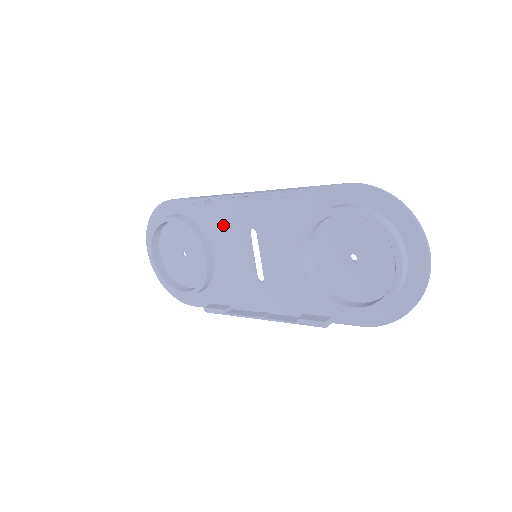
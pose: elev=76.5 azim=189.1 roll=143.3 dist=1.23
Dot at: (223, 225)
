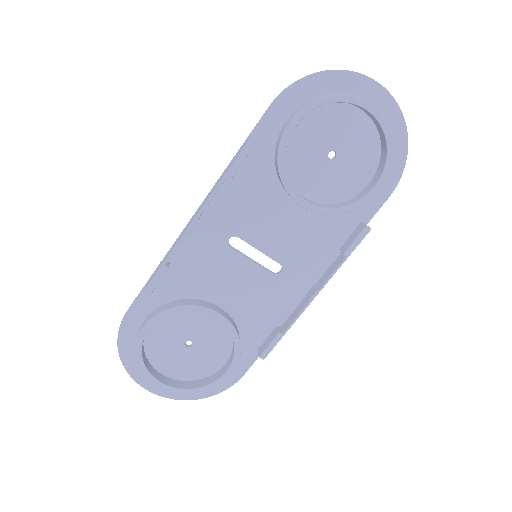
Dot at: (200, 269)
